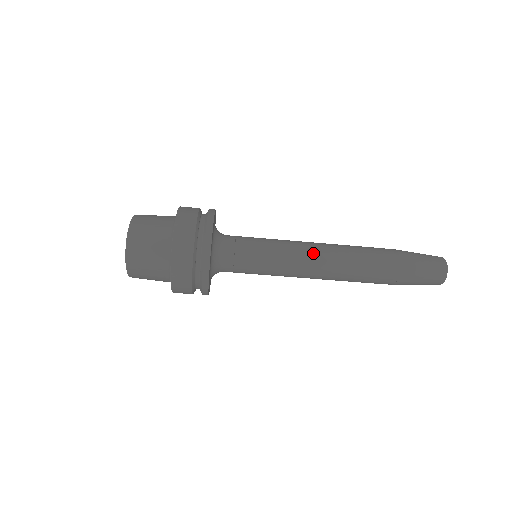
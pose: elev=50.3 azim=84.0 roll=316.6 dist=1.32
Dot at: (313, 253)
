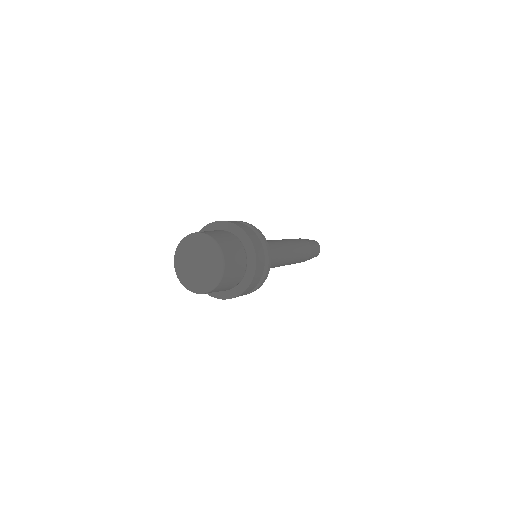
Dot at: (286, 261)
